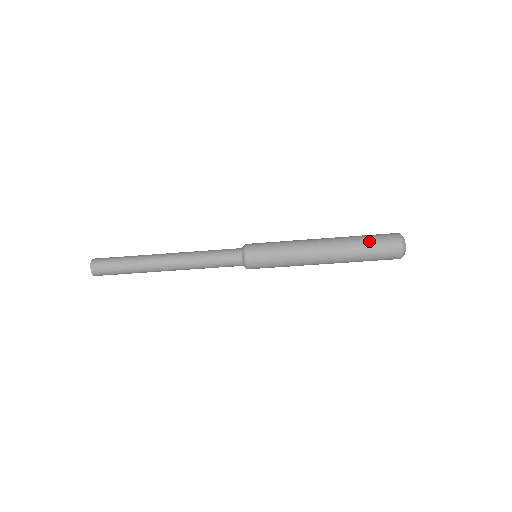
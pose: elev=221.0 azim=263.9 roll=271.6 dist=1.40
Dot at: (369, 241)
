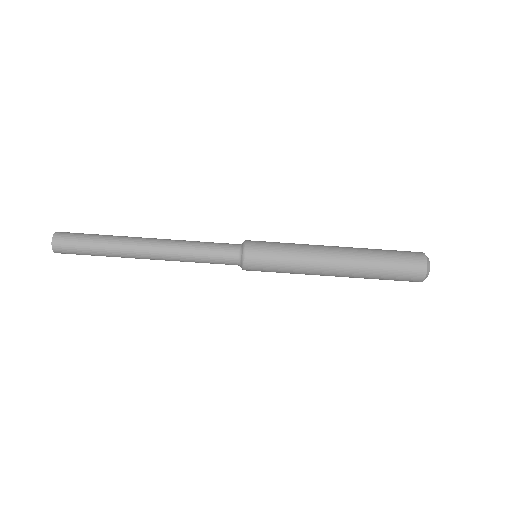
Dot at: (390, 254)
